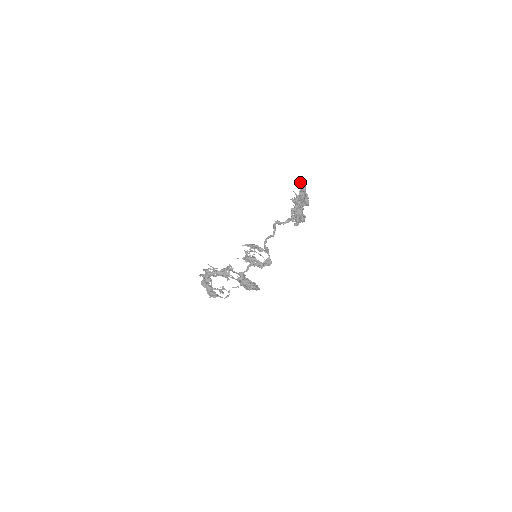
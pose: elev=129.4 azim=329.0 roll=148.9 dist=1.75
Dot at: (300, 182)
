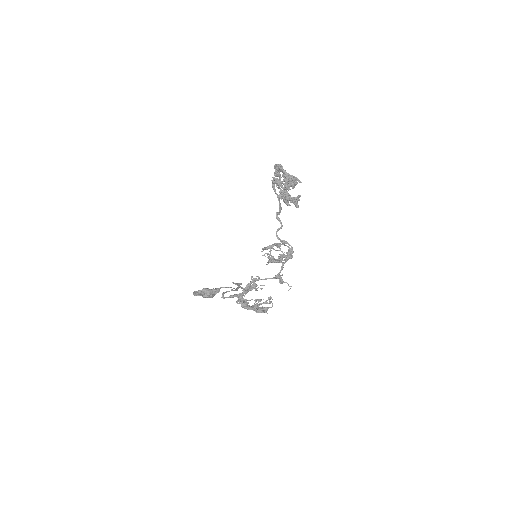
Dot at: (277, 168)
